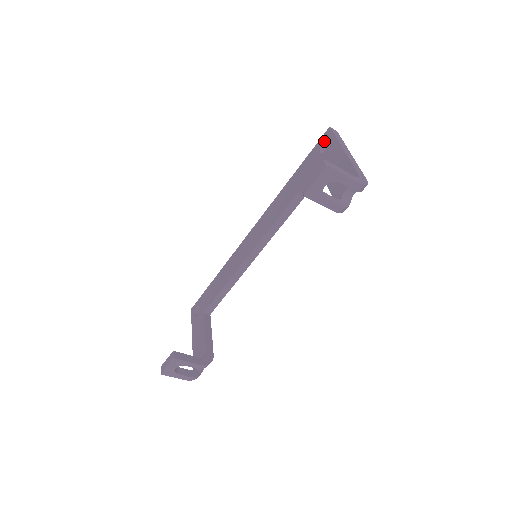
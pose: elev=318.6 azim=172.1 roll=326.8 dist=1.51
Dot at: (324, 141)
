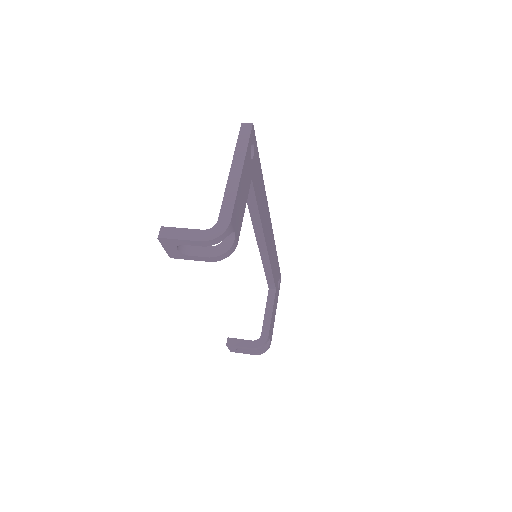
Dot at: occluded
